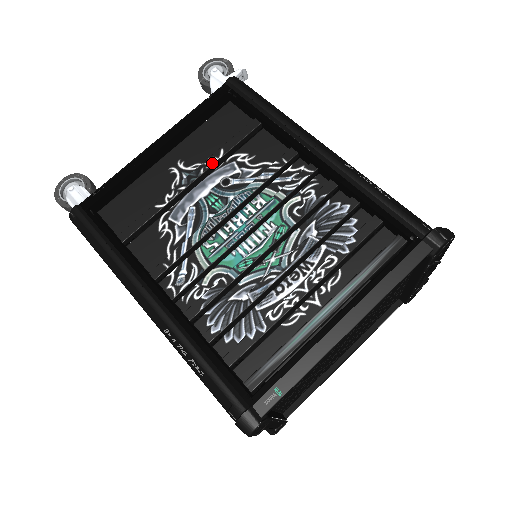
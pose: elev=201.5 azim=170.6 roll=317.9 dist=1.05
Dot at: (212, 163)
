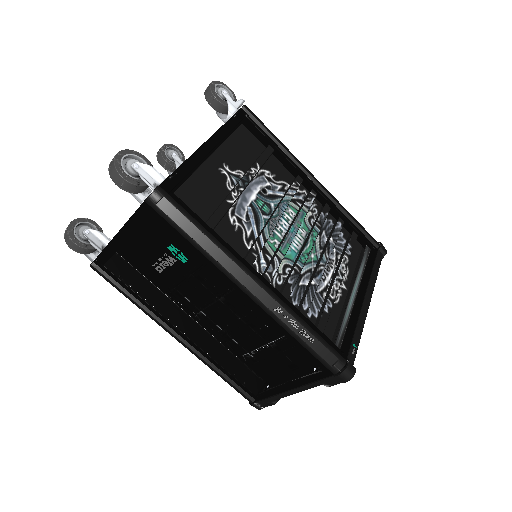
Dot at: (255, 173)
